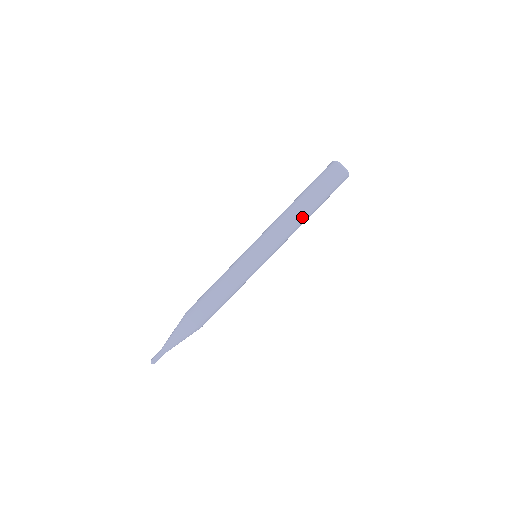
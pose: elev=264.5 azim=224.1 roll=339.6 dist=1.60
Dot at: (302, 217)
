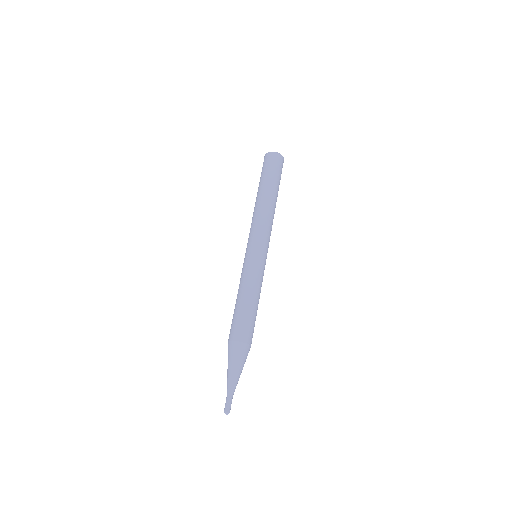
Dot at: (268, 201)
